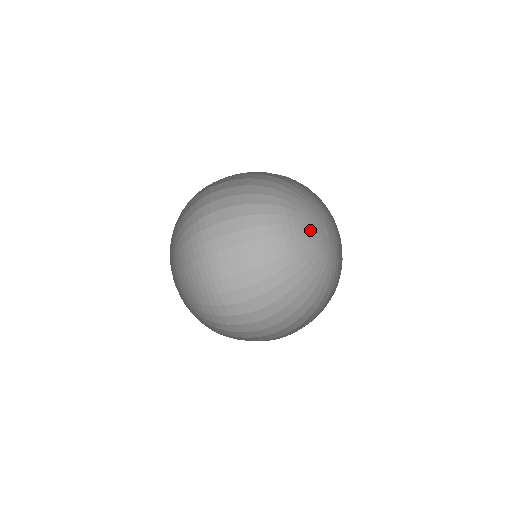
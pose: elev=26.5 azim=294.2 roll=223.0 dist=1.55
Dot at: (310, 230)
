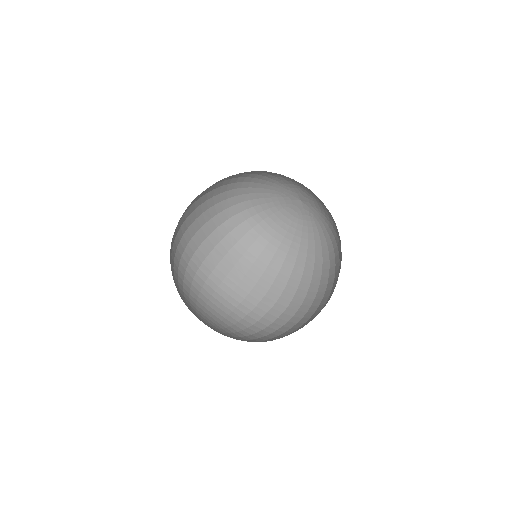
Dot at: (284, 211)
